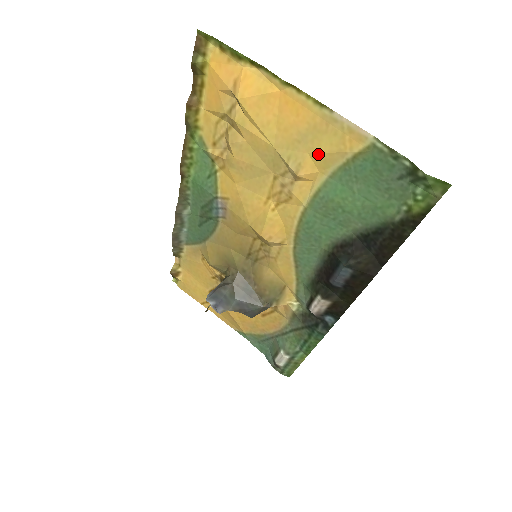
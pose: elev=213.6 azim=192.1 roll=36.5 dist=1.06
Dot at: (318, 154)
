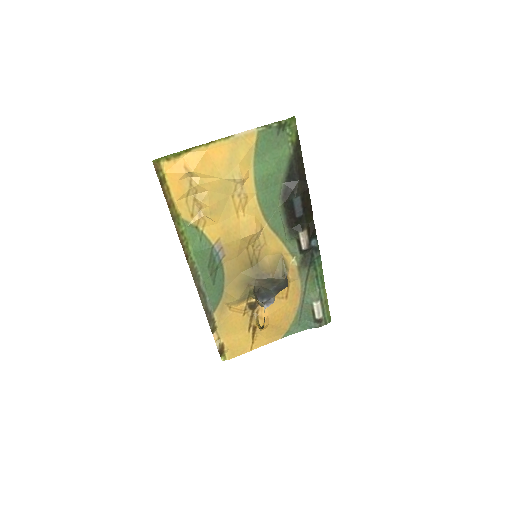
Dot at: (242, 160)
